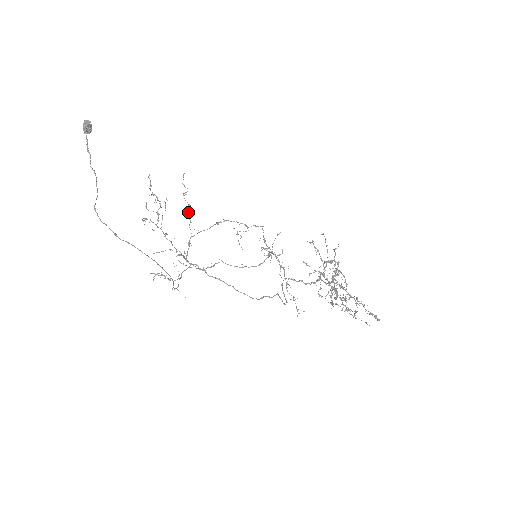
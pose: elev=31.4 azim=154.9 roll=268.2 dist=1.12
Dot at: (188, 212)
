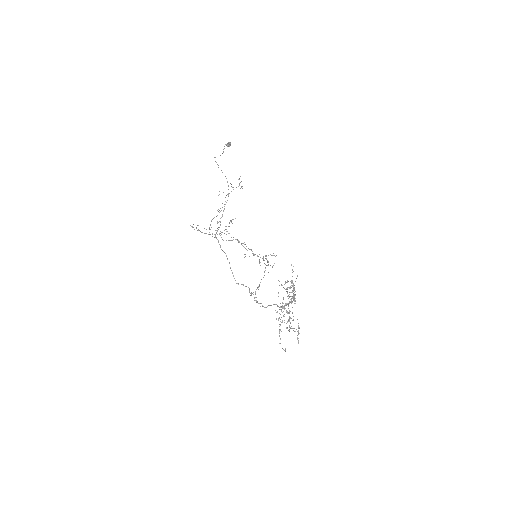
Dot at: (228, 226)
